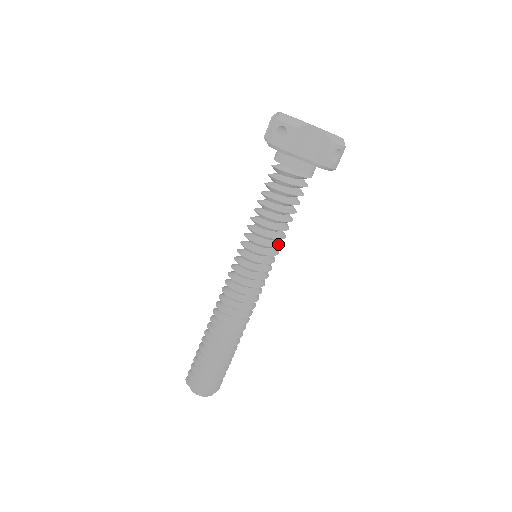
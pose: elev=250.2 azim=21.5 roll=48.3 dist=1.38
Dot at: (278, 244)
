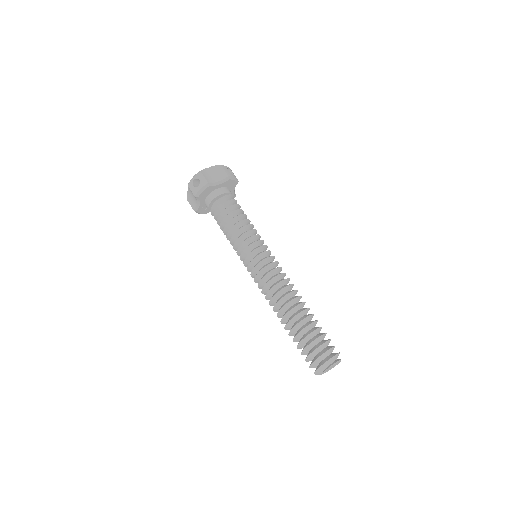
Dot at: occluded
